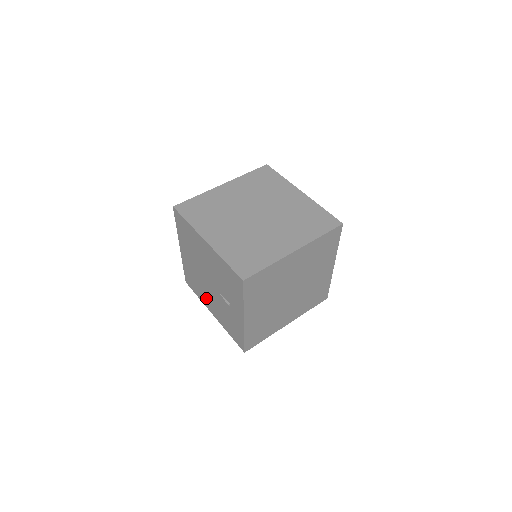
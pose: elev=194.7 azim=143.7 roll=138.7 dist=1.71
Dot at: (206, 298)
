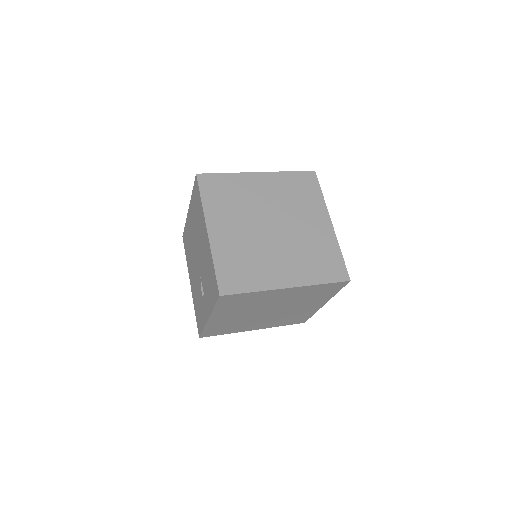
Dot at: (191, 267)
